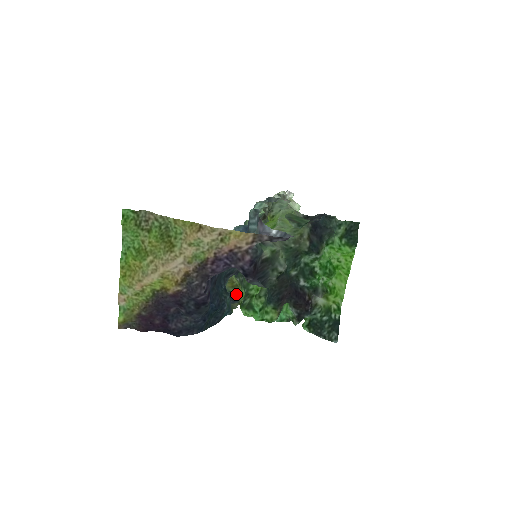
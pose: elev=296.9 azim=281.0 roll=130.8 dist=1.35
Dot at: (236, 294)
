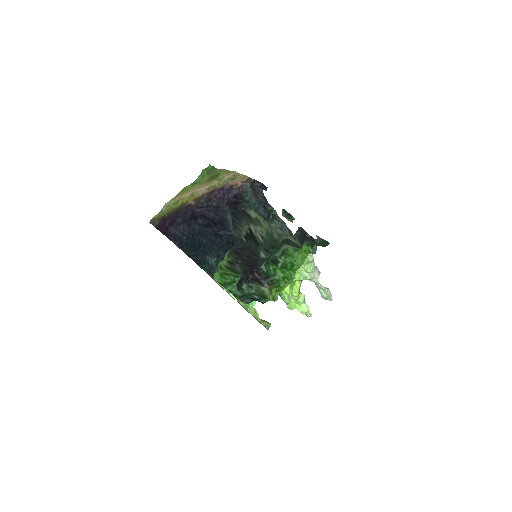
Dot at: (227, 292)
